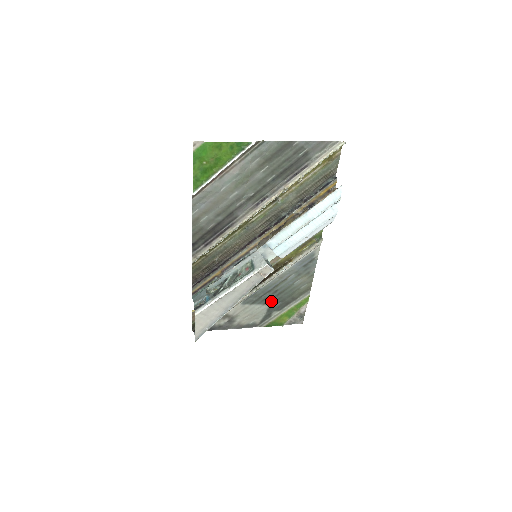
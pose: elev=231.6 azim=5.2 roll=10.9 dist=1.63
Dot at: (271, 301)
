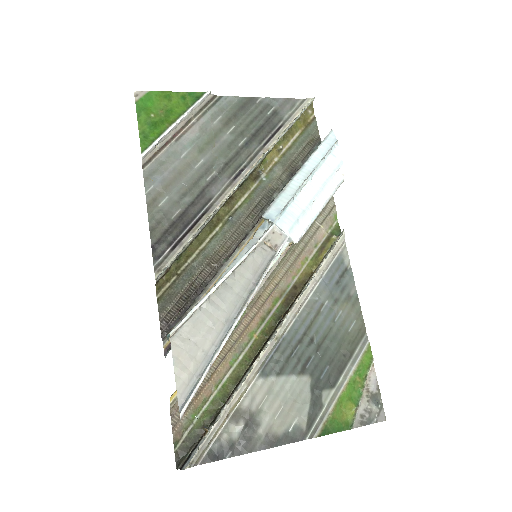
Dot at: (310, 365)
